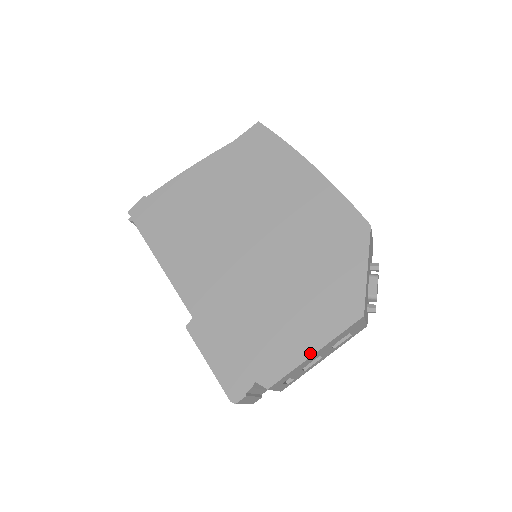
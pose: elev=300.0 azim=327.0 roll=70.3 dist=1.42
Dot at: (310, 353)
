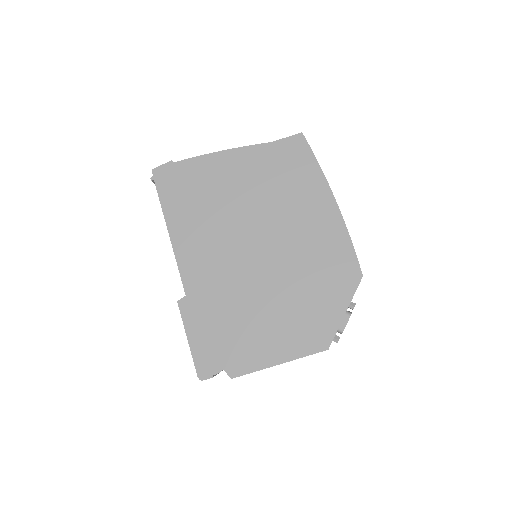
Dot at: (275, 363)
